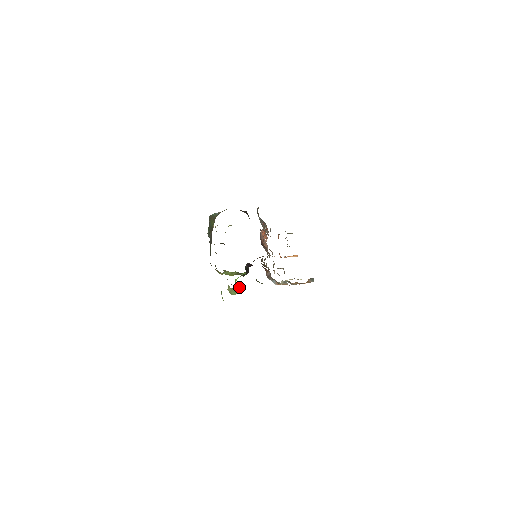
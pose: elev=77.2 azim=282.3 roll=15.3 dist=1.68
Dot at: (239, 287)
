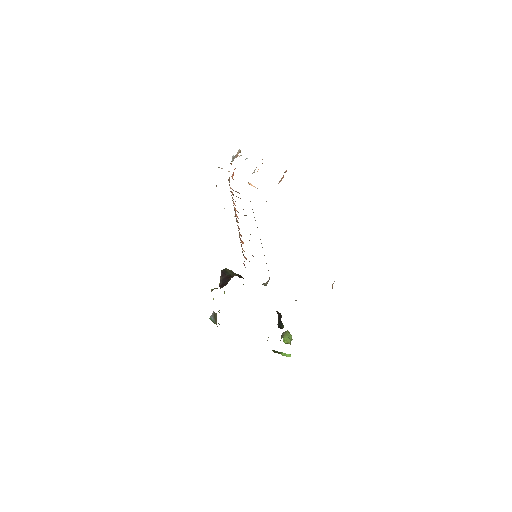
Dot at: (289, 335)
